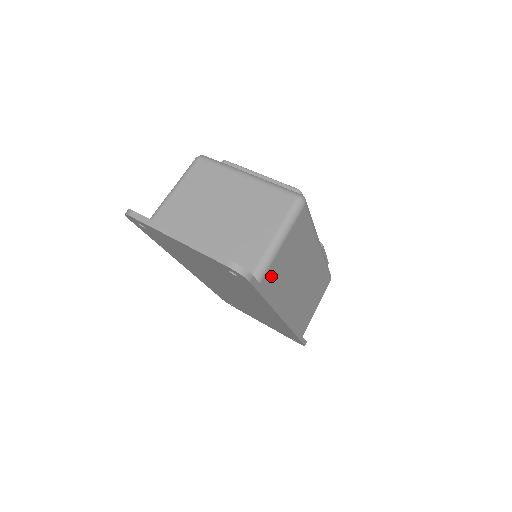
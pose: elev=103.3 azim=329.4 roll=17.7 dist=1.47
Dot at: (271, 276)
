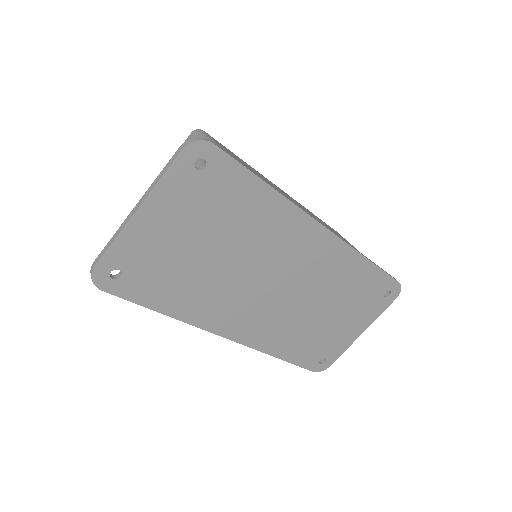
Dot at: occluded
